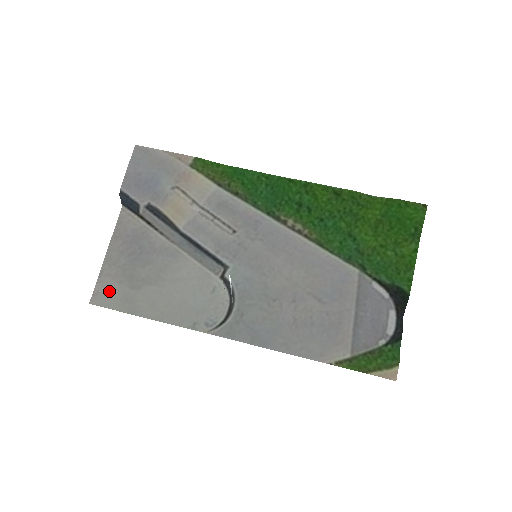
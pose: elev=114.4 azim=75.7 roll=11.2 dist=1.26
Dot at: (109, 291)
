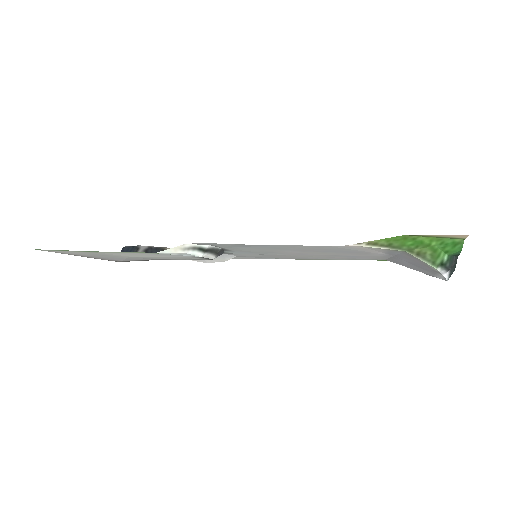
Dot at: (66, 252)
